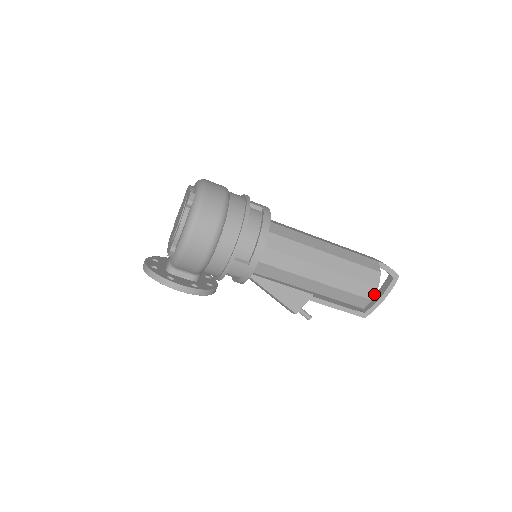
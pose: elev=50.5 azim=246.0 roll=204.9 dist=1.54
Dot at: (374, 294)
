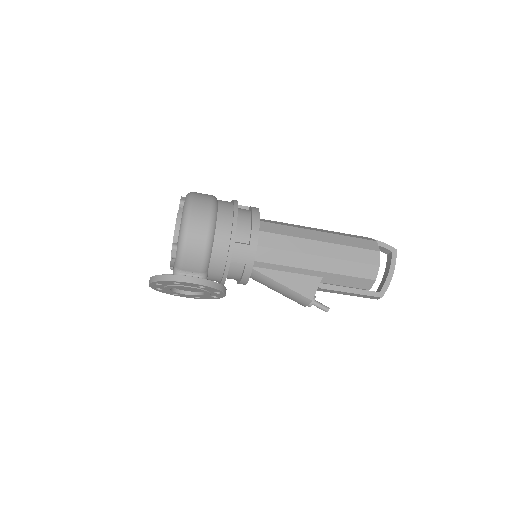
Dot at: (379, 259)
